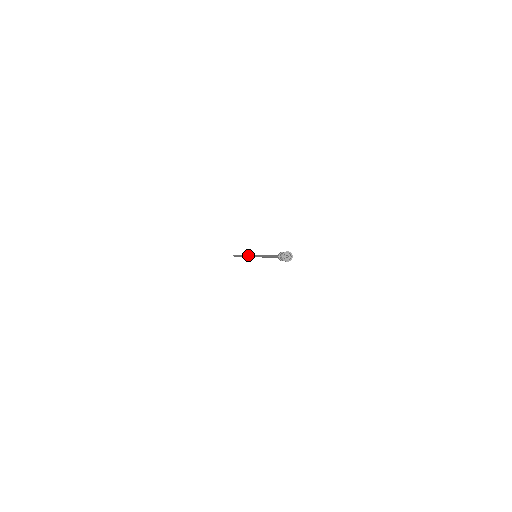
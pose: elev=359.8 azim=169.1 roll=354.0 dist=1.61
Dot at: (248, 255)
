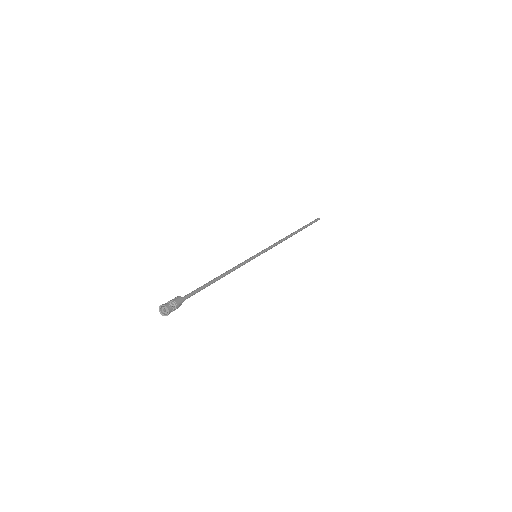
Dot at: (273, 244)
